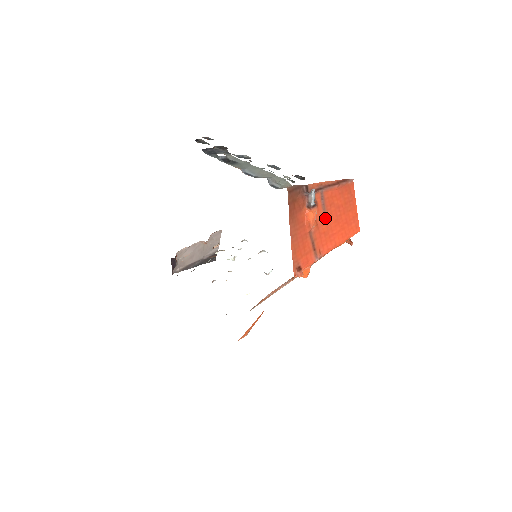
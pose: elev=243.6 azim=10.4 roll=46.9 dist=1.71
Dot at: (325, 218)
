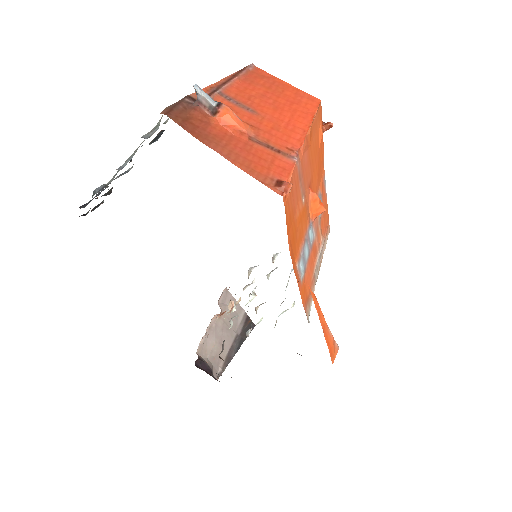
Dot at: (256, 114)
